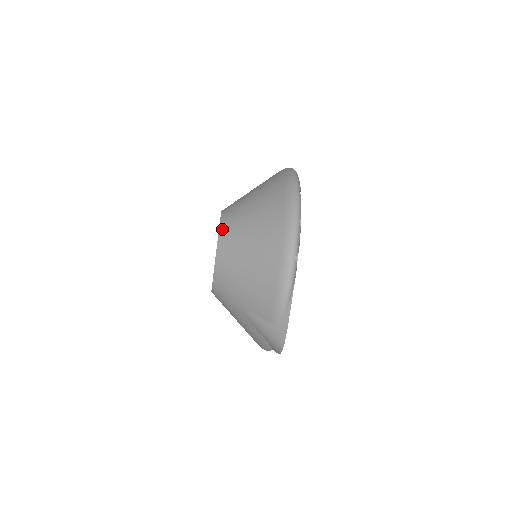
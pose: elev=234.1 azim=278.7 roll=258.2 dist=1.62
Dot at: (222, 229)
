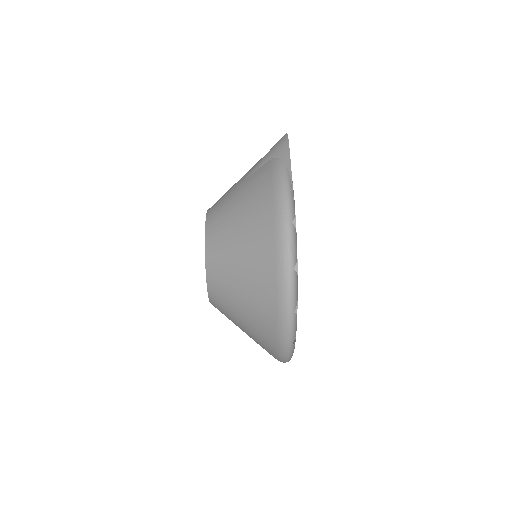
Dot at: occluded
